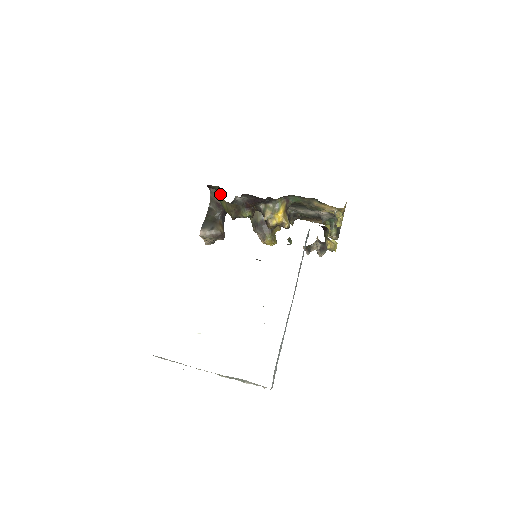
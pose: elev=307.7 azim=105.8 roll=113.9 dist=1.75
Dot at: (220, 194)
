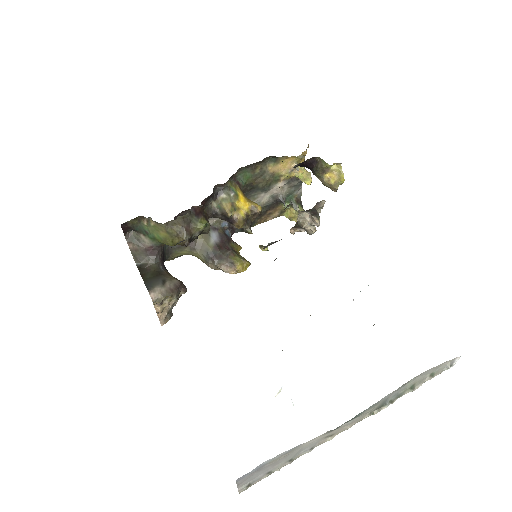
Dot at: (148, 225)
